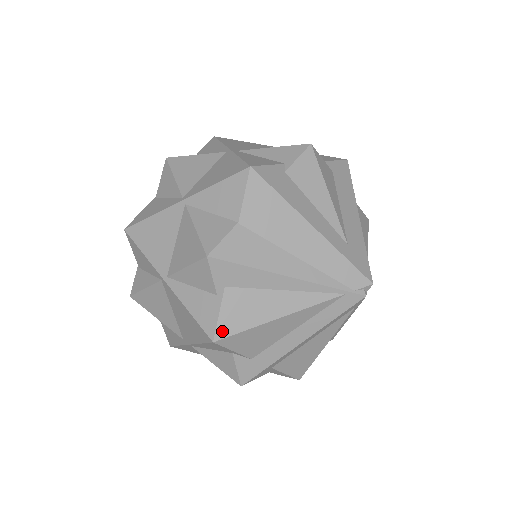
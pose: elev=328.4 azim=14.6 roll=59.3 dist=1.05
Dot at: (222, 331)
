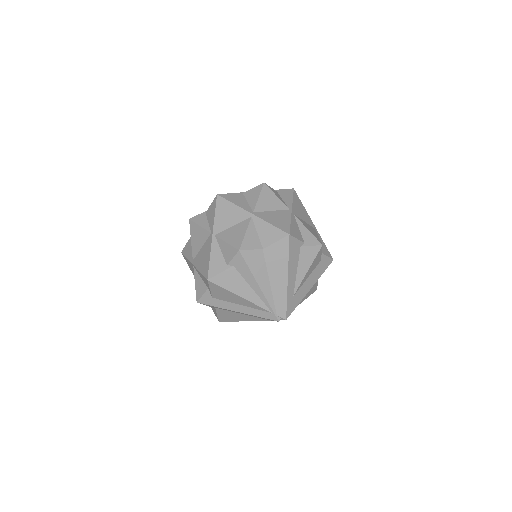
Dot at: (215, 280)
